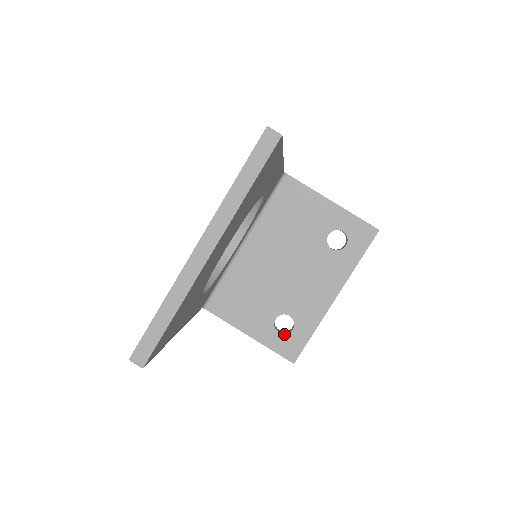
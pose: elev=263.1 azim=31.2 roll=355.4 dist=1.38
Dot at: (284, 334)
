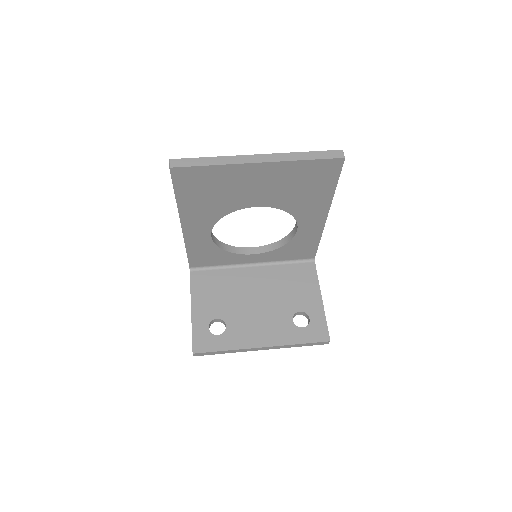
Dot at: occluded
